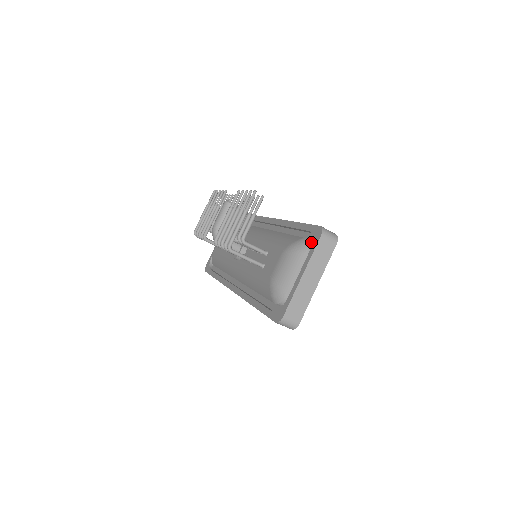
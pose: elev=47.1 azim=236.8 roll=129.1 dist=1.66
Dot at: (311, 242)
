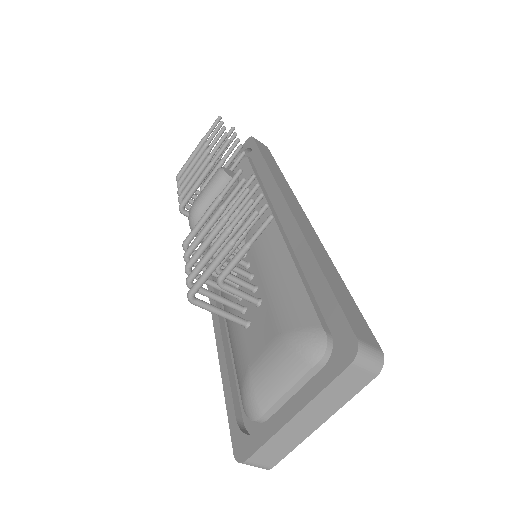
Dot at: (332, 344)
